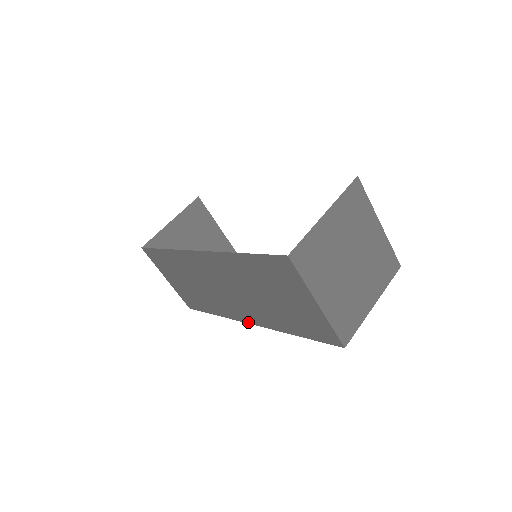
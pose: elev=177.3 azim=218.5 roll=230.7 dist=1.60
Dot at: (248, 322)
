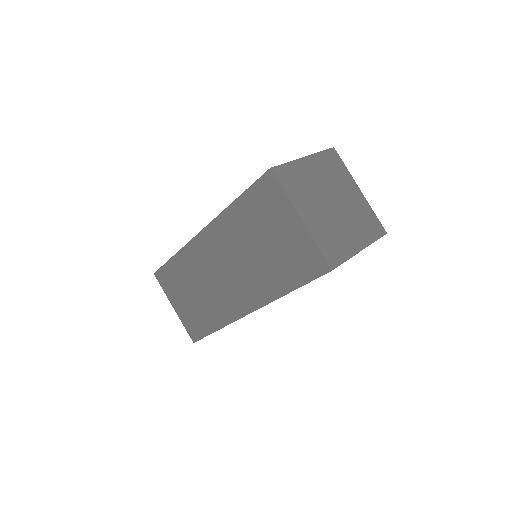
Dot at: (247, 313)
